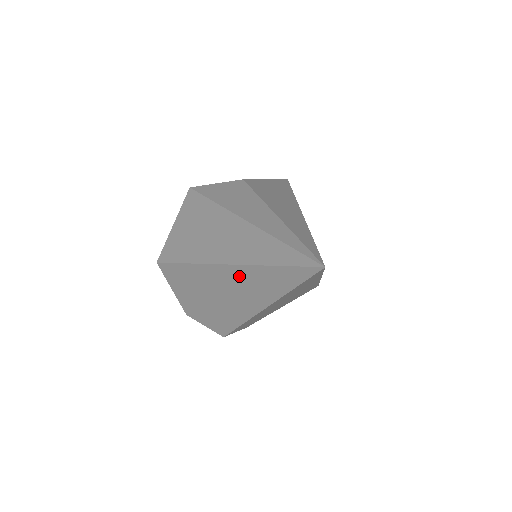
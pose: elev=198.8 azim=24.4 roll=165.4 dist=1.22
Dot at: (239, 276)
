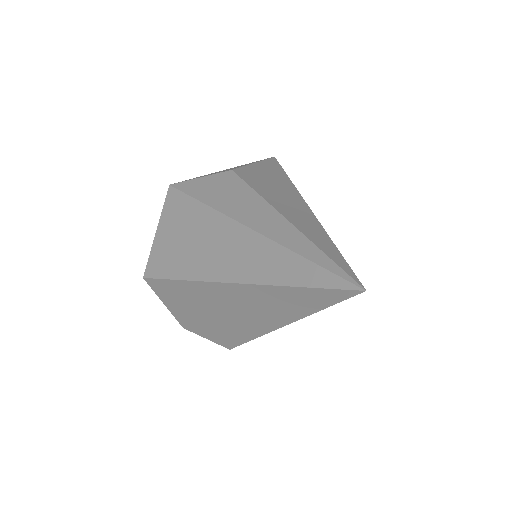
Dot at: (250, 295)
